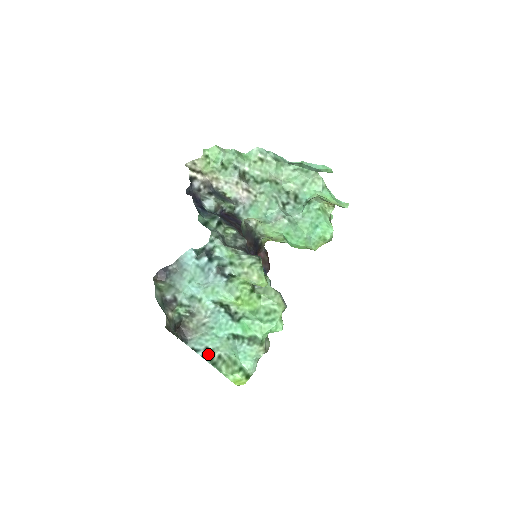
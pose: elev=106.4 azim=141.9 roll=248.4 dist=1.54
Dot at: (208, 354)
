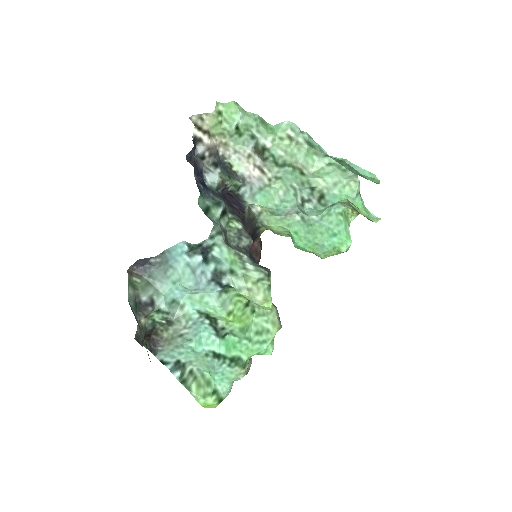
Dot at: (178, 368)
